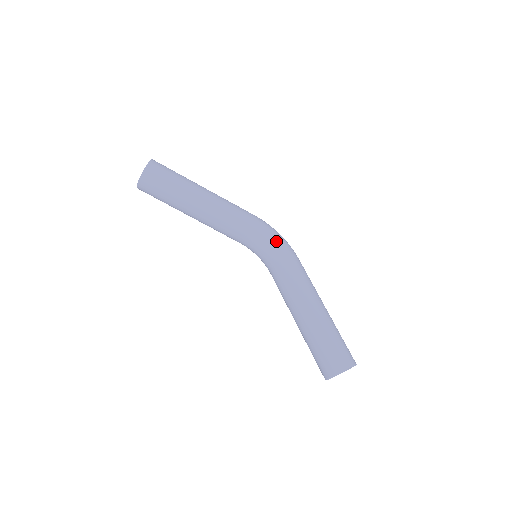
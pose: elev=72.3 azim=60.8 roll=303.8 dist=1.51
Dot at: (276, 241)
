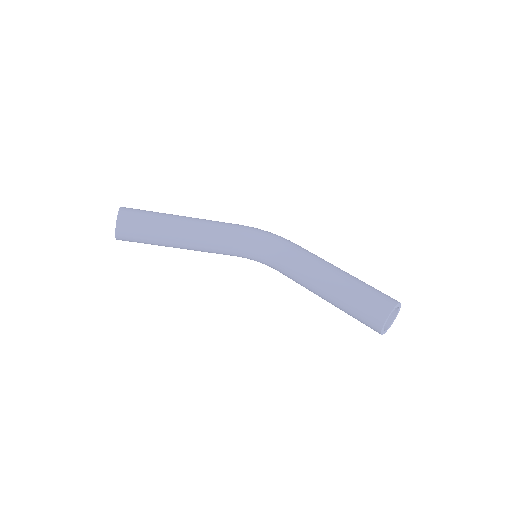
Dot at: (268, 236)
